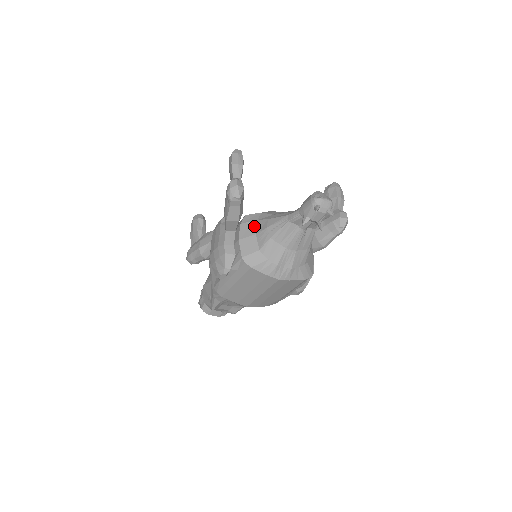
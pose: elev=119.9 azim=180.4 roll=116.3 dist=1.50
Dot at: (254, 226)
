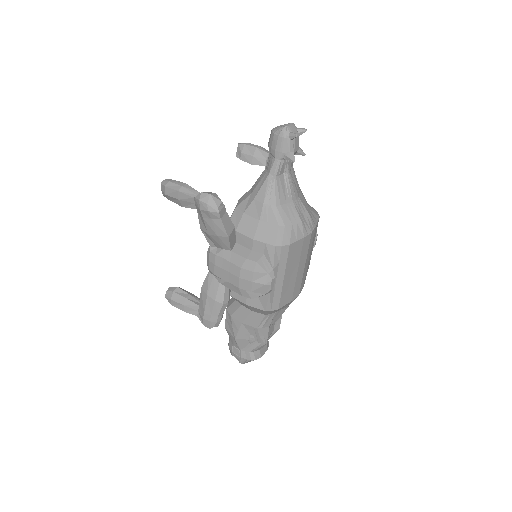
Dot at: (248, 218)
